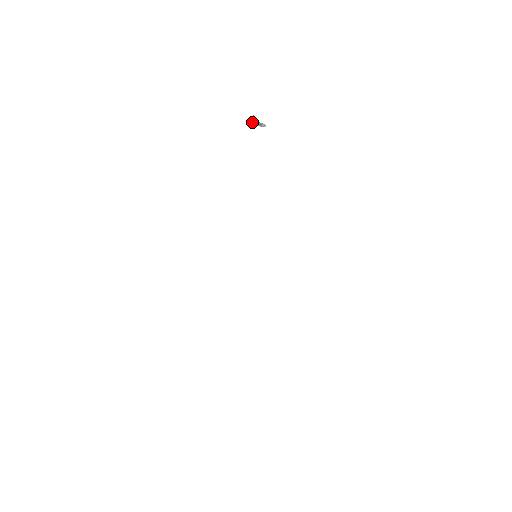
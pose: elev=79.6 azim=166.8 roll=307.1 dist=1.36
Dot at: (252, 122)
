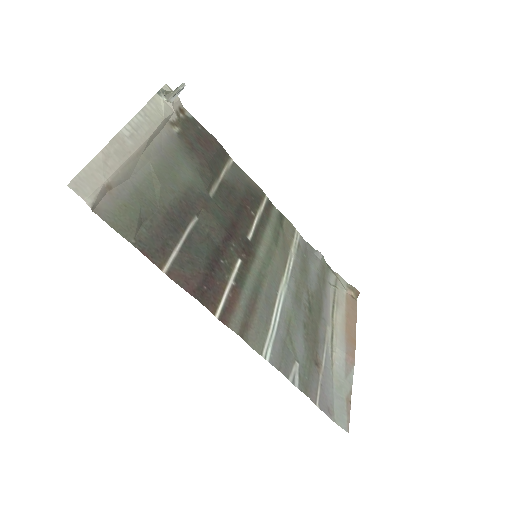
Dot at: (168, 101)
